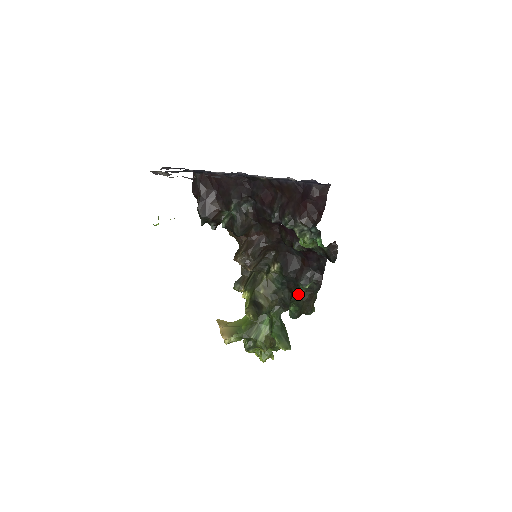
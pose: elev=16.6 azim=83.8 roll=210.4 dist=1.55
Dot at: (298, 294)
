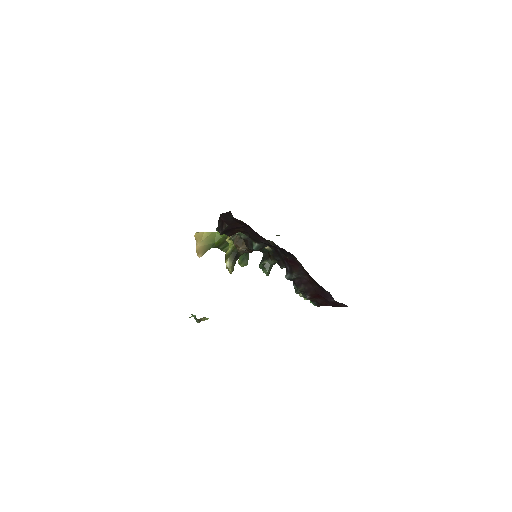
Dot at: (274, 262)
